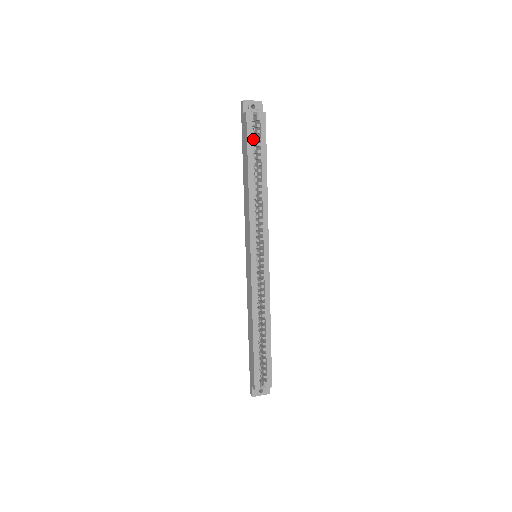
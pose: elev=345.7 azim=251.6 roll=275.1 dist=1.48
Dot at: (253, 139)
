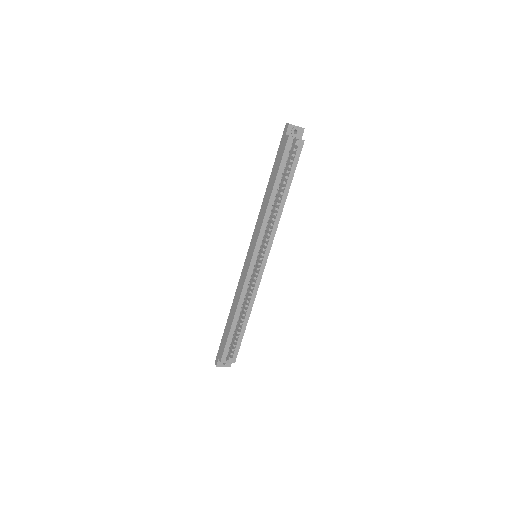
Dot at: (287, 160)
